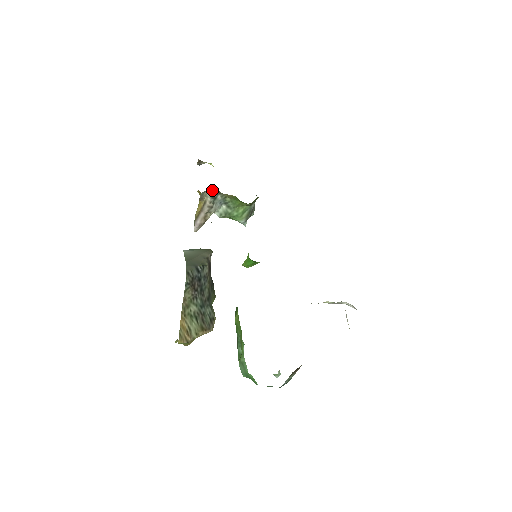
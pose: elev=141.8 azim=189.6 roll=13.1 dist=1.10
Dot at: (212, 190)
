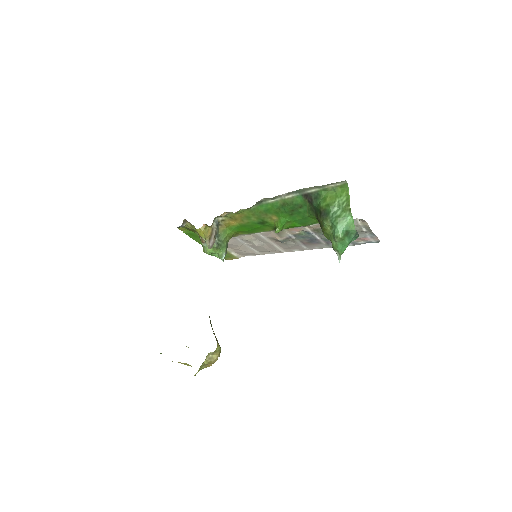
Dot at: (216, 220)
